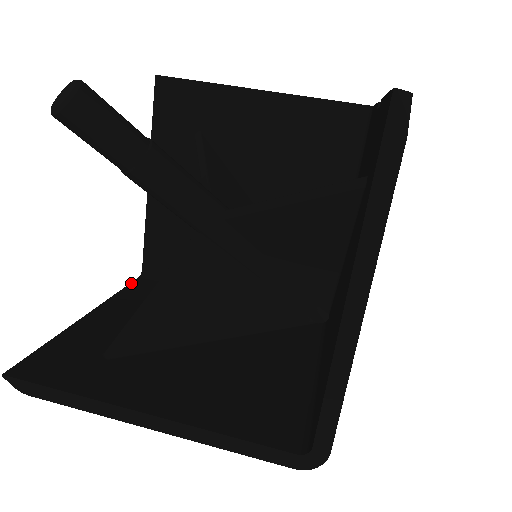
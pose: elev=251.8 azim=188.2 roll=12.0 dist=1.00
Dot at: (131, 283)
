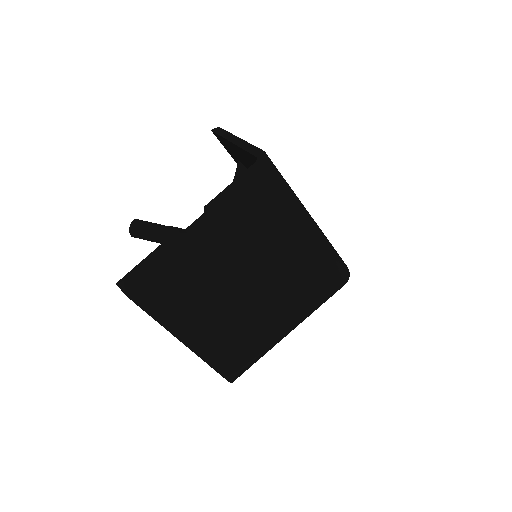
Dot at: occluded
